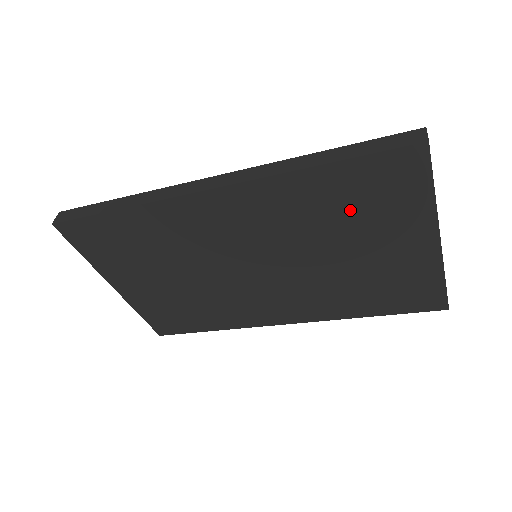
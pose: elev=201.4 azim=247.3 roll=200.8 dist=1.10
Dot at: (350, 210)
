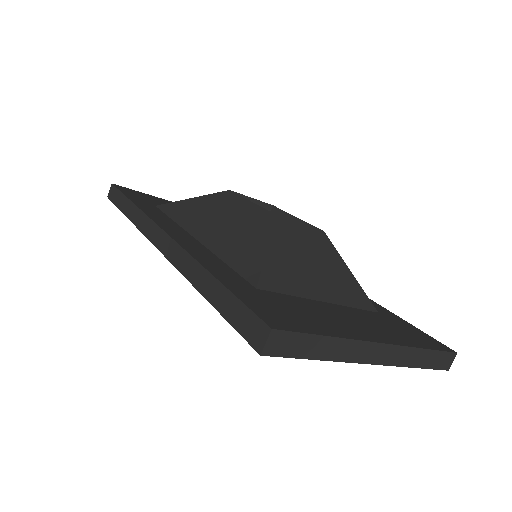
Dot at: occluded
